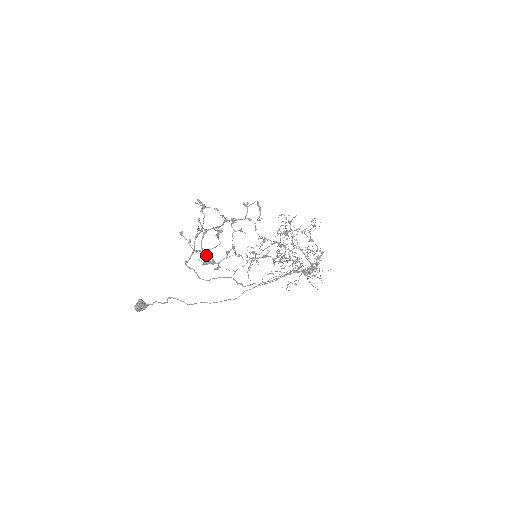
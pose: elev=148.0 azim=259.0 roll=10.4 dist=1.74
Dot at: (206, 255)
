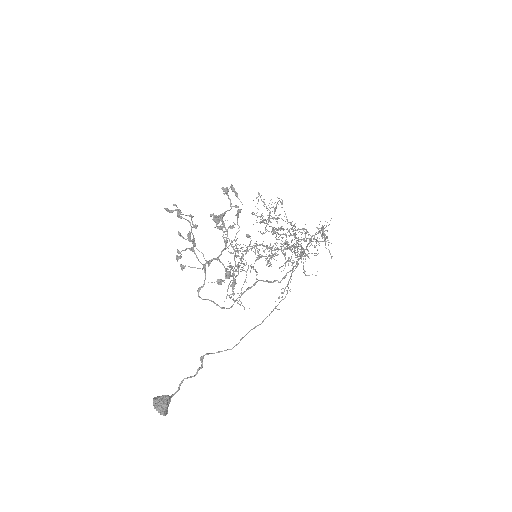
Dot at: (222, 263)
